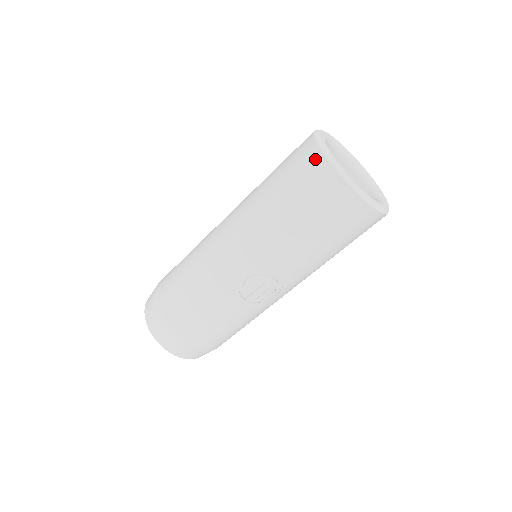
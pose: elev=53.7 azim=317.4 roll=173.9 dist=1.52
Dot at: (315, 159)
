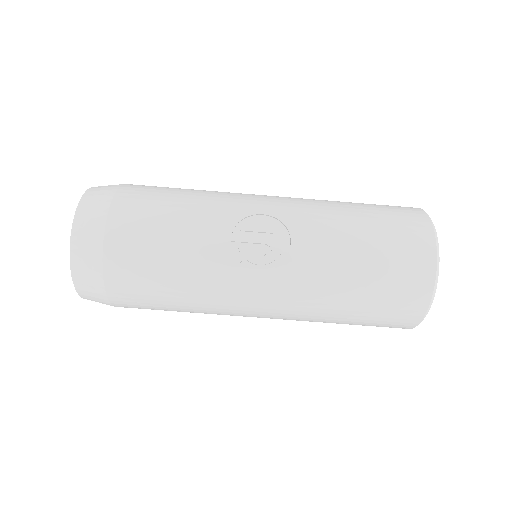
Dot at: (409, 207)
